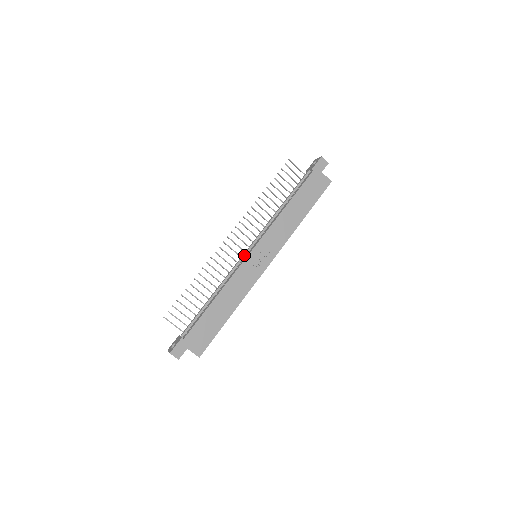
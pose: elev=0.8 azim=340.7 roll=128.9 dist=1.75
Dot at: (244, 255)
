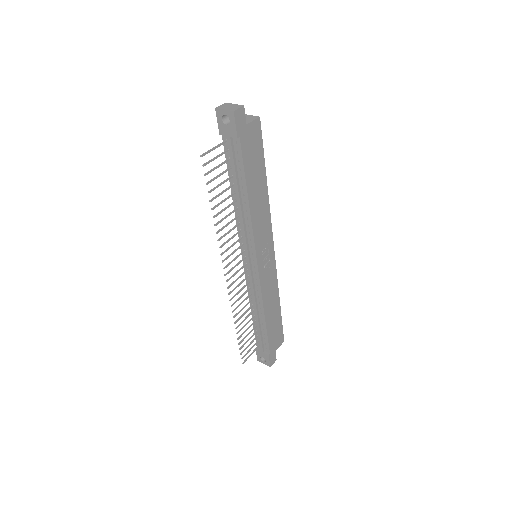
Dot at: (251, 271)
